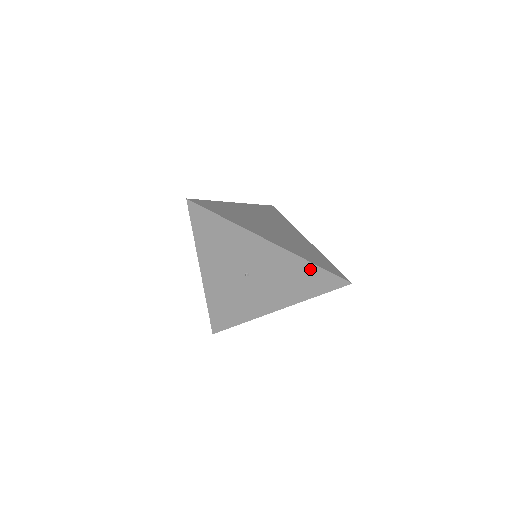
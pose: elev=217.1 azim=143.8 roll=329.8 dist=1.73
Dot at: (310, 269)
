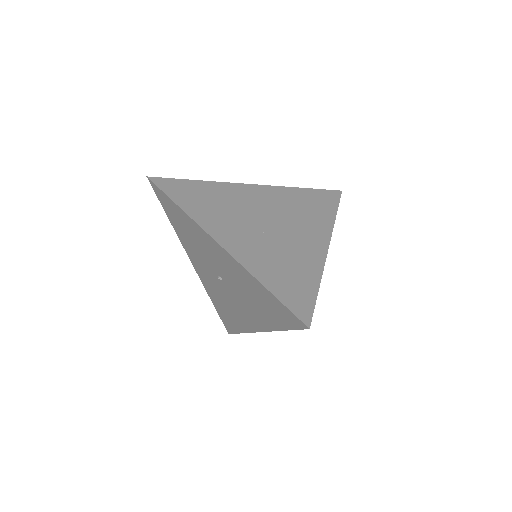
Dot at: (263, 291)
